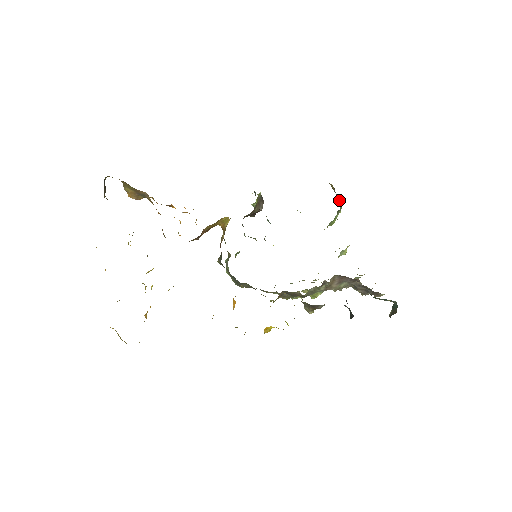
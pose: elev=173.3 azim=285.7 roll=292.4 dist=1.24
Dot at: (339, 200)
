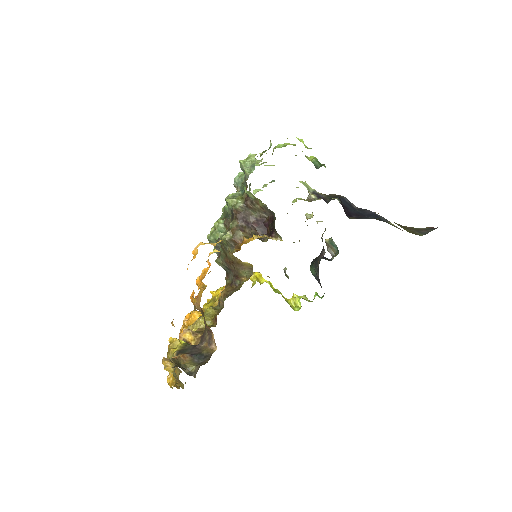
Dot at: occluded
